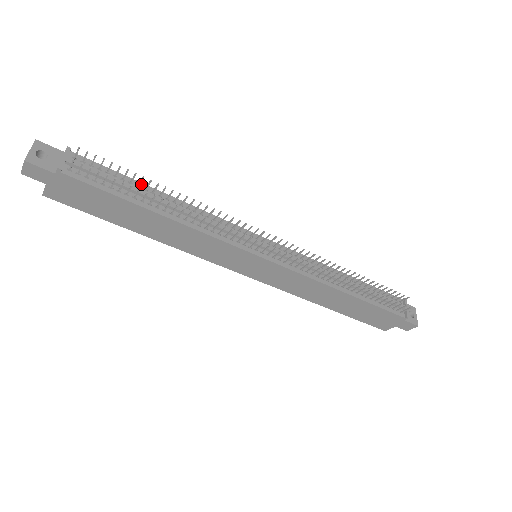
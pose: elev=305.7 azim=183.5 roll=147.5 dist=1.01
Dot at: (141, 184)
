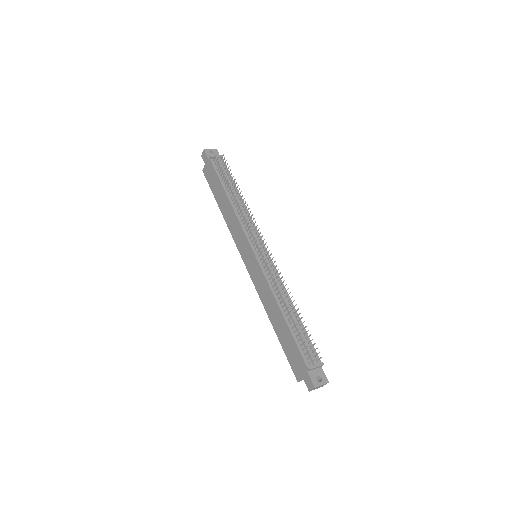
Dot at: (235, 185)
